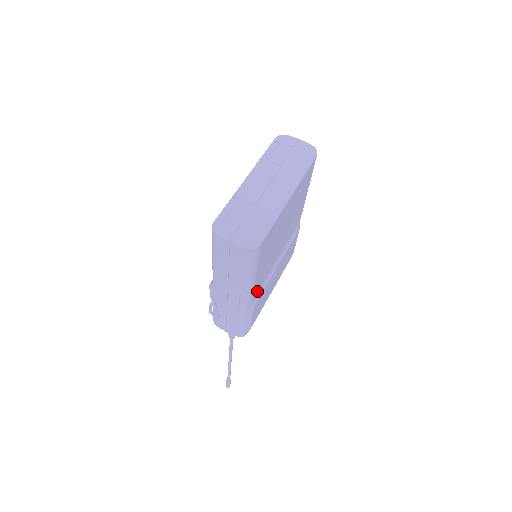
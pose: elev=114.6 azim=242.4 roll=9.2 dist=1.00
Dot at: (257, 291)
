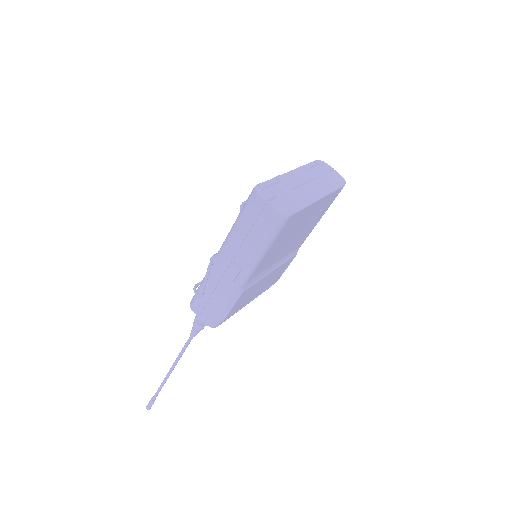
Dot at: (253, 277)
